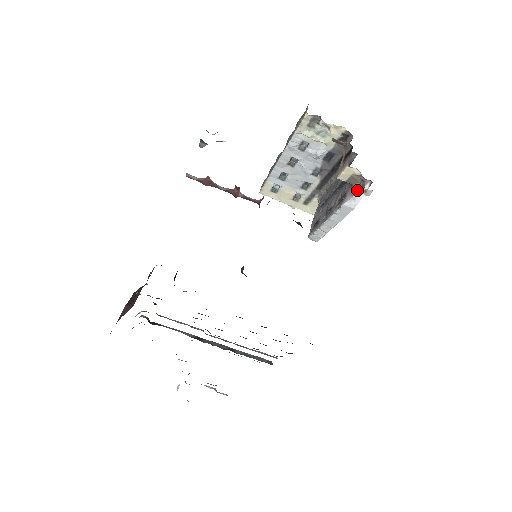
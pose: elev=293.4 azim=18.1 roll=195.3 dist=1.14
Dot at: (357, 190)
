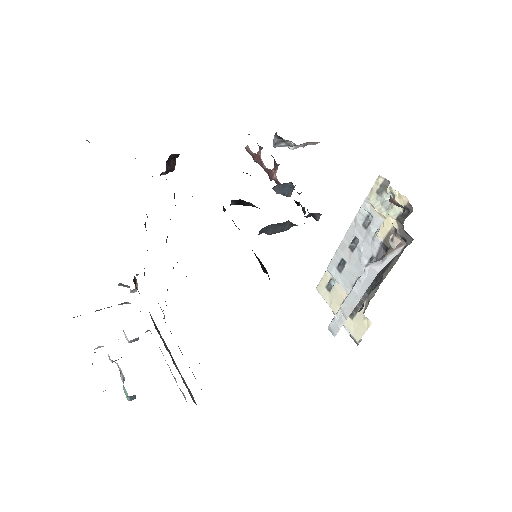
Dot at: (390, 252)
